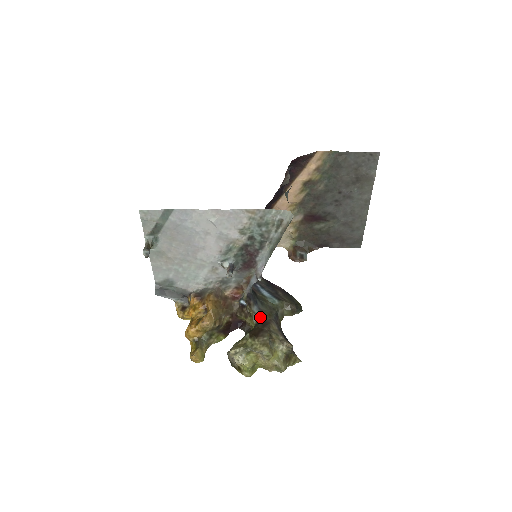
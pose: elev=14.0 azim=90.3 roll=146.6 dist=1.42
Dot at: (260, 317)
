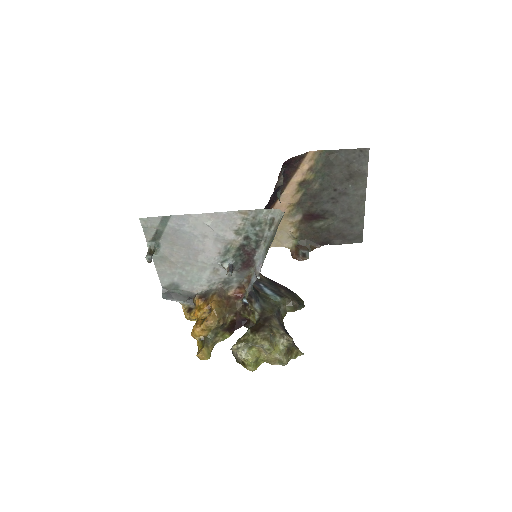
Dot at: (261, 313)
